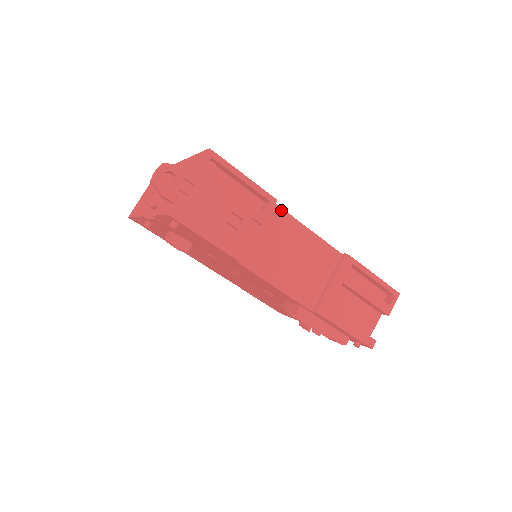
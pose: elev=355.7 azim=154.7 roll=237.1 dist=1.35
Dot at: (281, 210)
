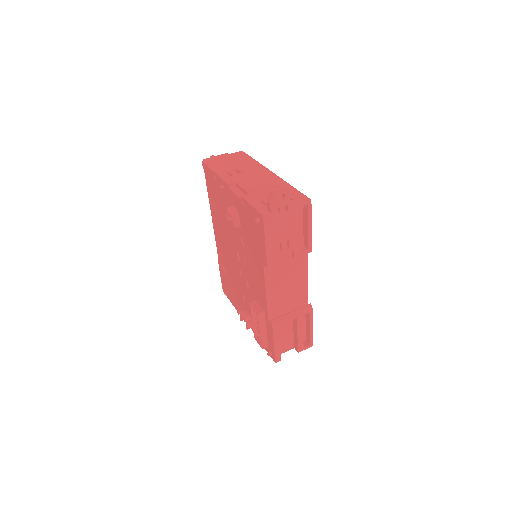
Dot at: (306, 256)
